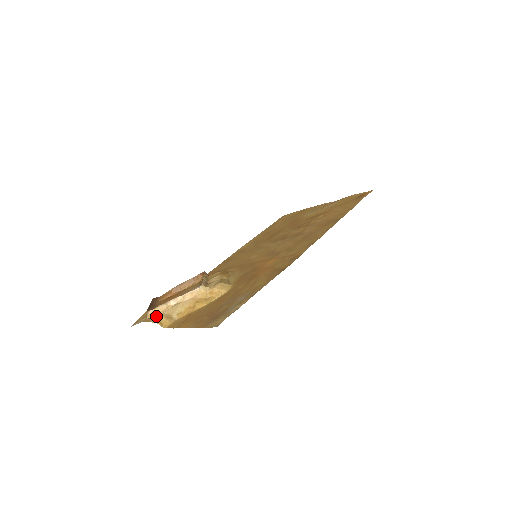
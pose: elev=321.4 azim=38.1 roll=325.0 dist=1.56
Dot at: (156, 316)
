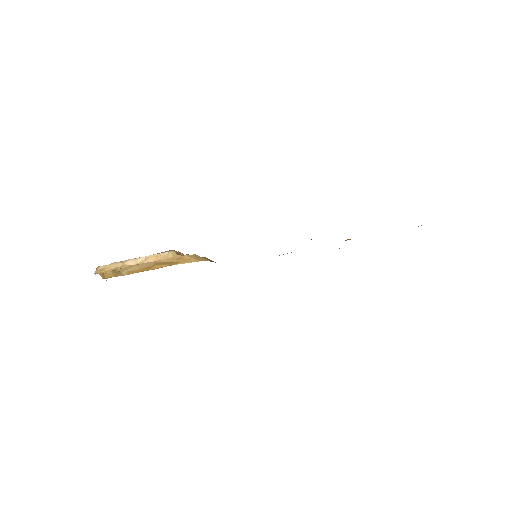
Dot at: (104, 271)
